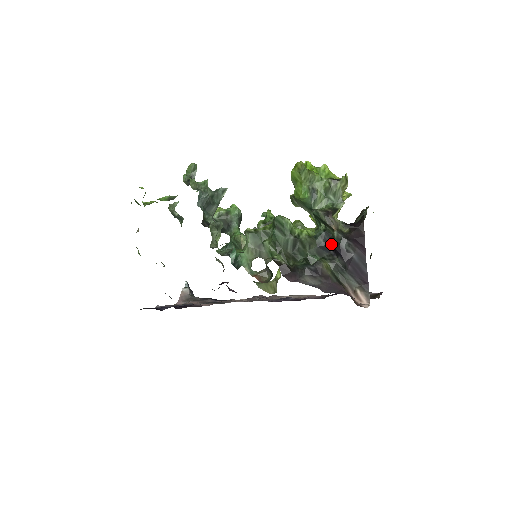
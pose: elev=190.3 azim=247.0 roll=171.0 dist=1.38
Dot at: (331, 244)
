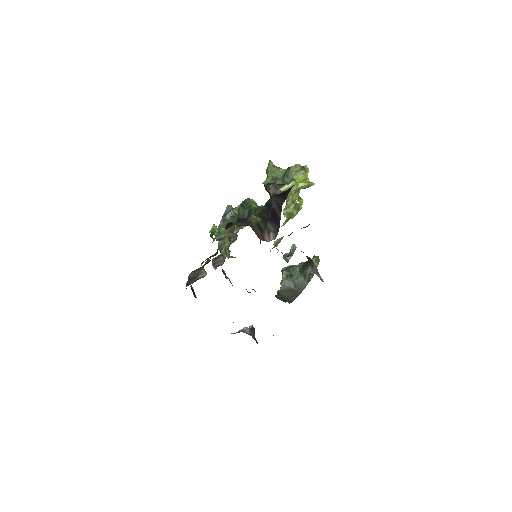
Dot at: occluded
